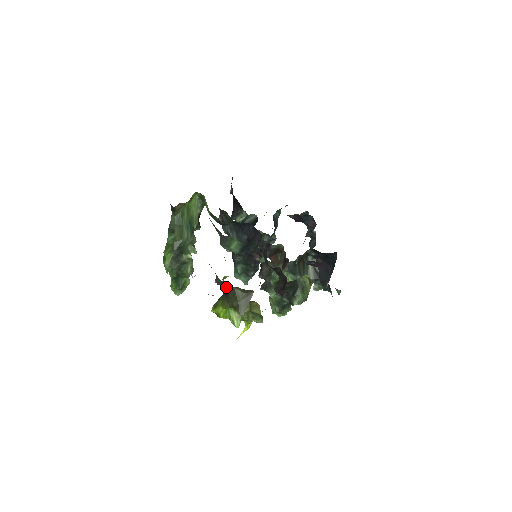
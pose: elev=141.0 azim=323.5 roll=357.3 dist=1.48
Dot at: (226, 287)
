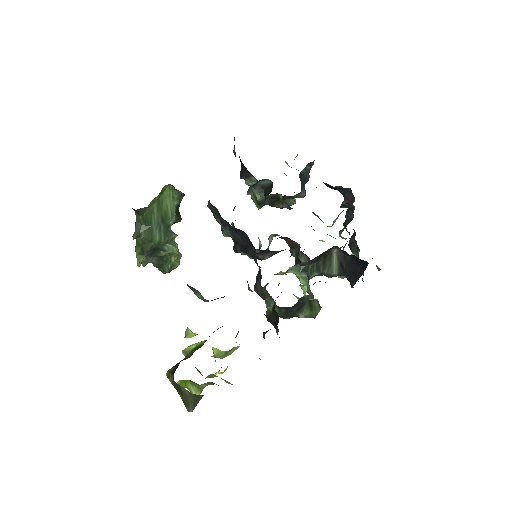
Dot at: occluded
